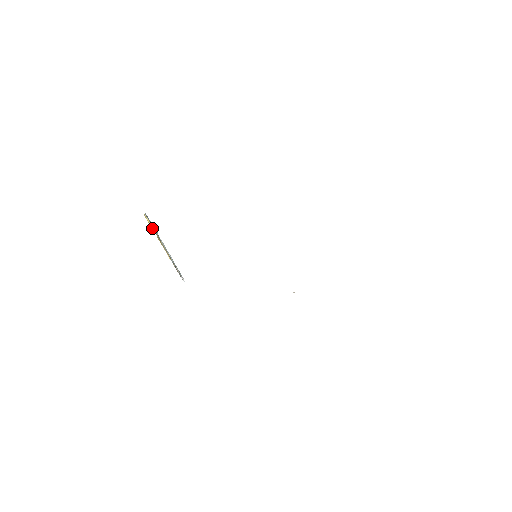
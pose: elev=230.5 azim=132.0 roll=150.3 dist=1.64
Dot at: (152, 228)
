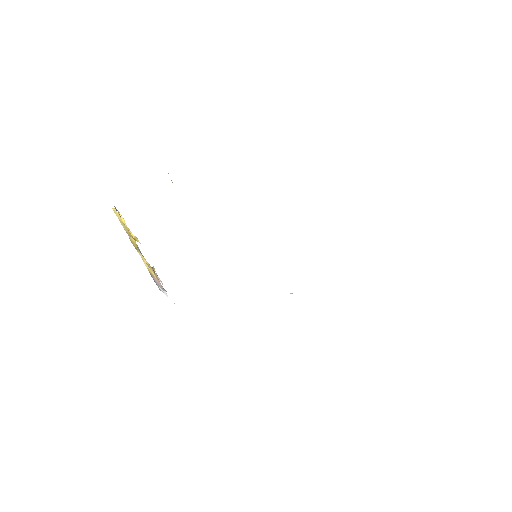
Dot at: (128, 229)
